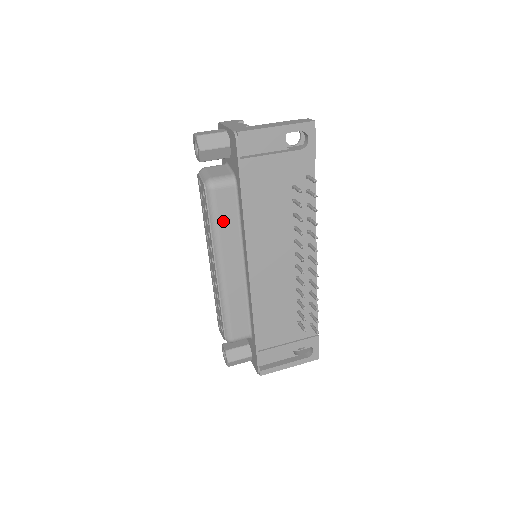
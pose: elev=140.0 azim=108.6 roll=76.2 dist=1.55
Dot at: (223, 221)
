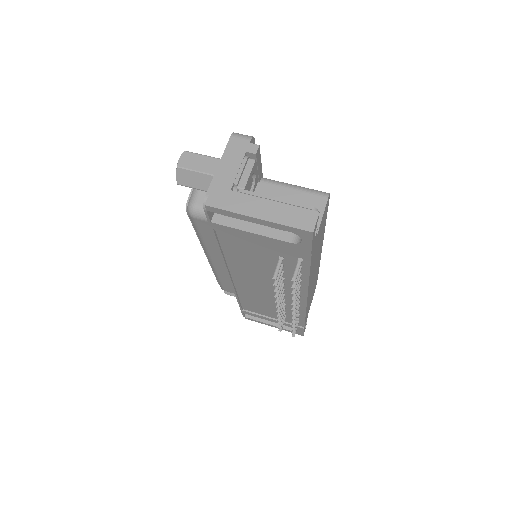
Dot at: (207, 238)
